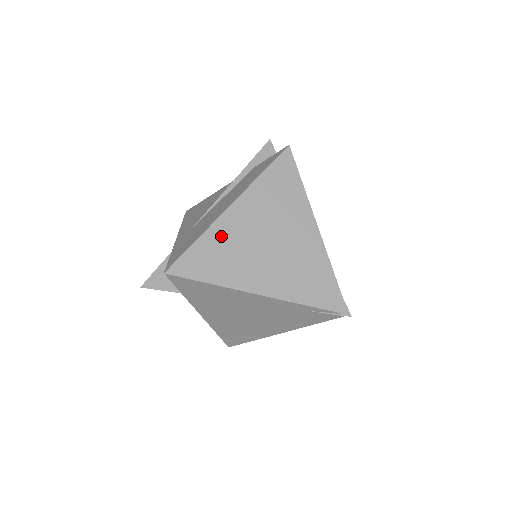
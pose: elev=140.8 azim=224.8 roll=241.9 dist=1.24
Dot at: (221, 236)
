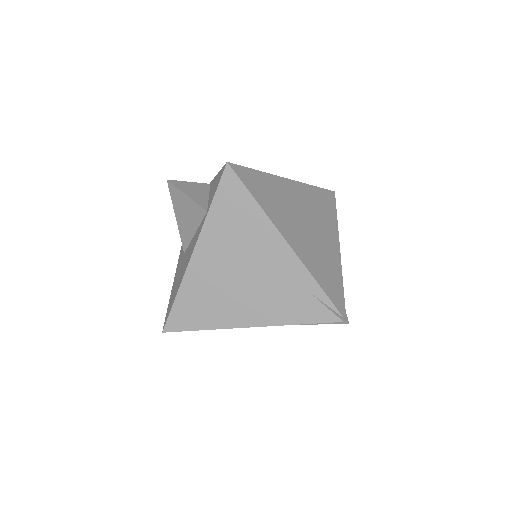
Dot at: (276, 186)
